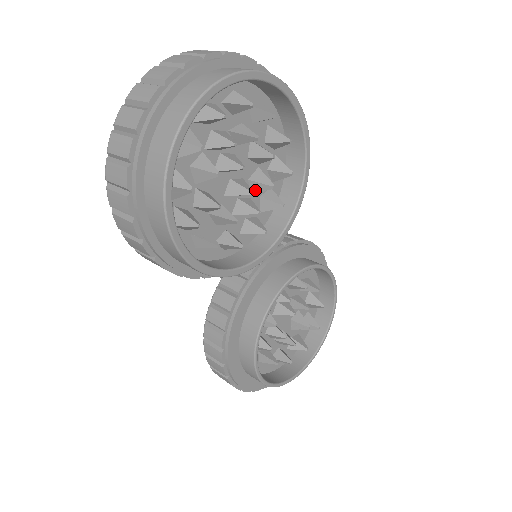
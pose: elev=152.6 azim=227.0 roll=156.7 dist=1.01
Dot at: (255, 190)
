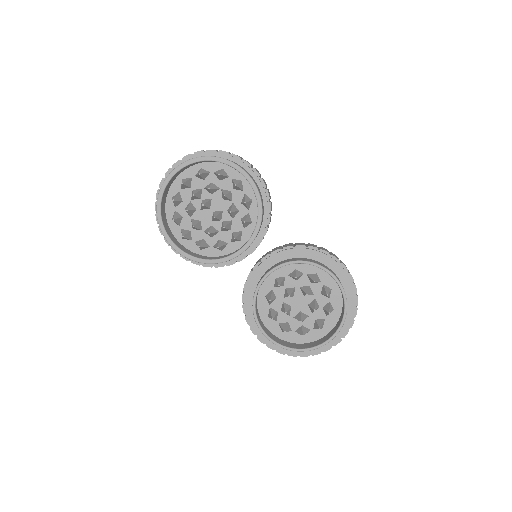
Dot at: (231, 216)
